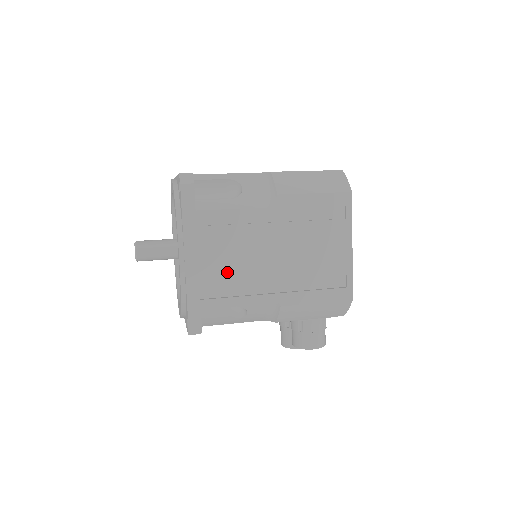
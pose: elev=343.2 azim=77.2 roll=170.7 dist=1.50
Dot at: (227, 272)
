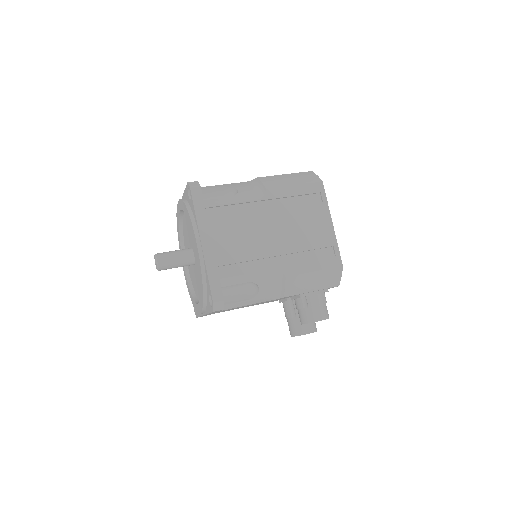
Dot at: (237, 253)
